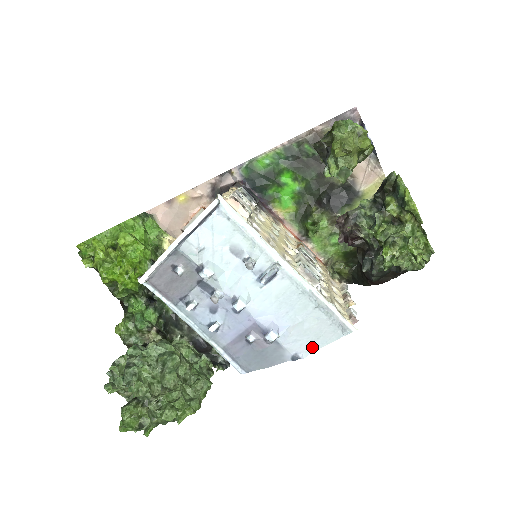
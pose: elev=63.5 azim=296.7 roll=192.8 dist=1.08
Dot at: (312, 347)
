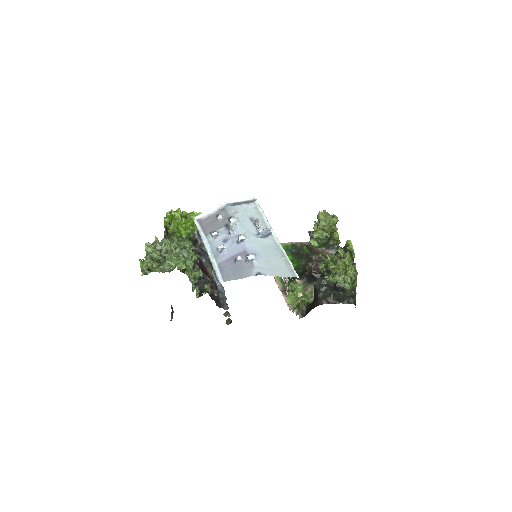
Dot at: (271, 274)
